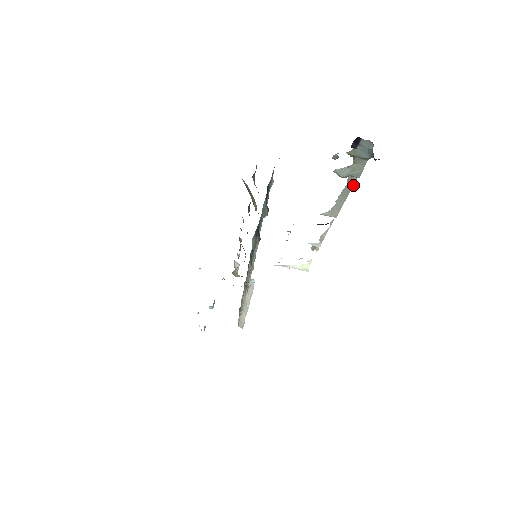
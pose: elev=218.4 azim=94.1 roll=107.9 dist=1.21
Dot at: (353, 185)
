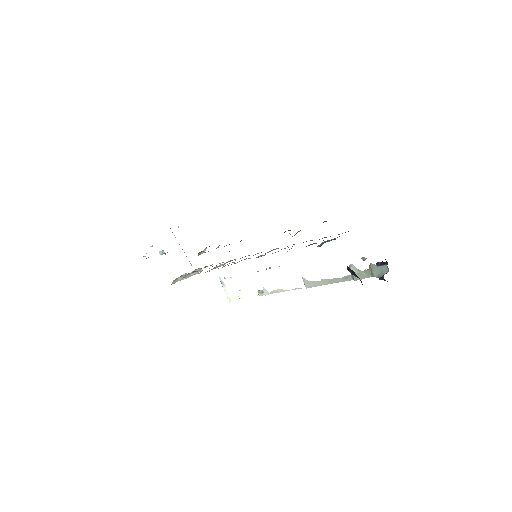
Dot at: (344, 281)
